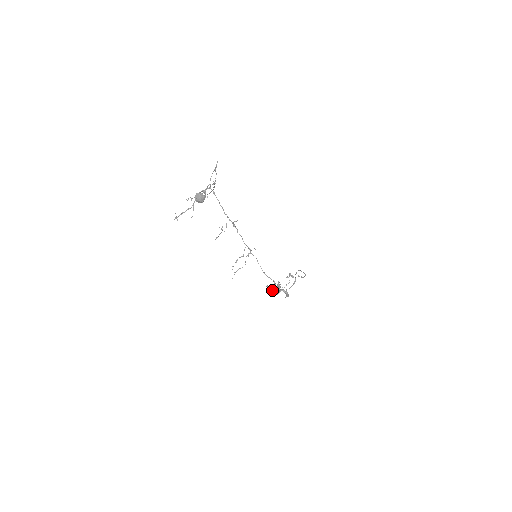
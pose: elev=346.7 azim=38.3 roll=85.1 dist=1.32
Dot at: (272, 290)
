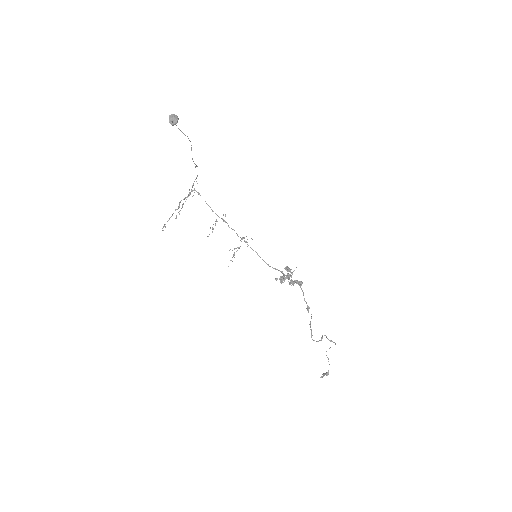
Dot at: (282, 280)
